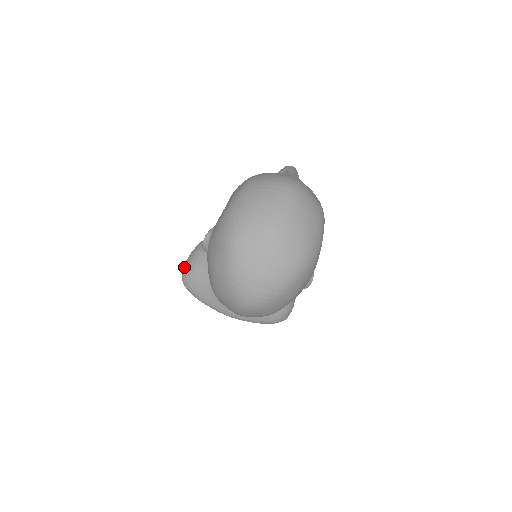
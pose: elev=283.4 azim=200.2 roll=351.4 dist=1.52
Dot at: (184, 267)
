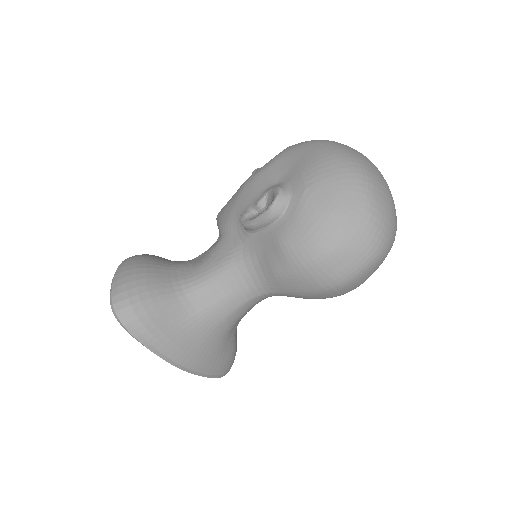
Dot at: (118, 292)
